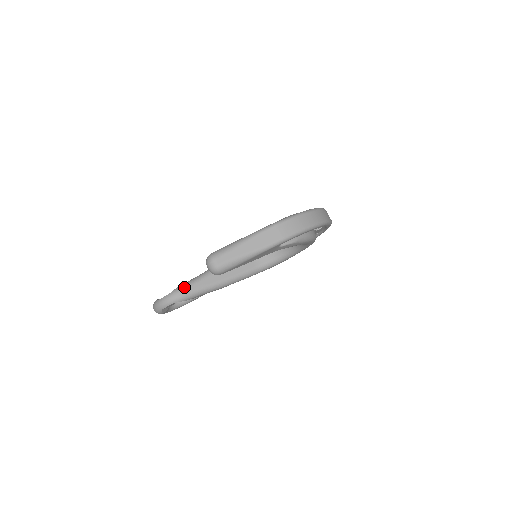
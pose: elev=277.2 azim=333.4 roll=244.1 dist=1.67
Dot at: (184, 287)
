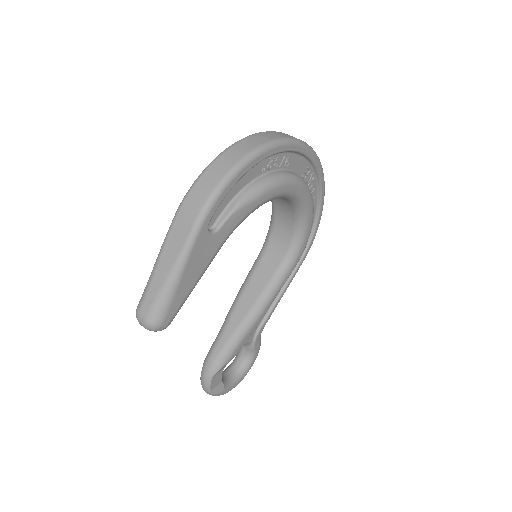
Dot at: (211, 351)
